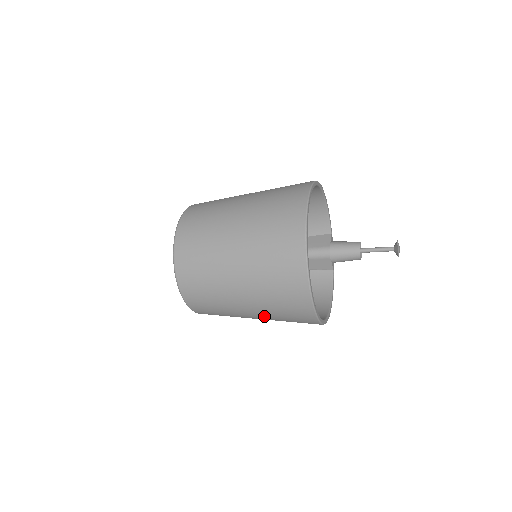
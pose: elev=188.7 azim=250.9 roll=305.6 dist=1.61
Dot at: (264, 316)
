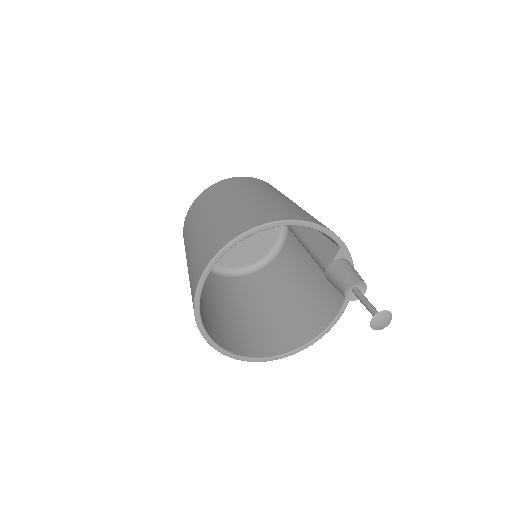
Dot at: occluded
